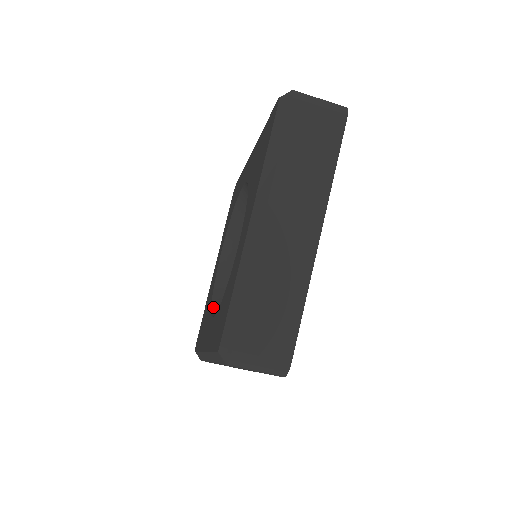
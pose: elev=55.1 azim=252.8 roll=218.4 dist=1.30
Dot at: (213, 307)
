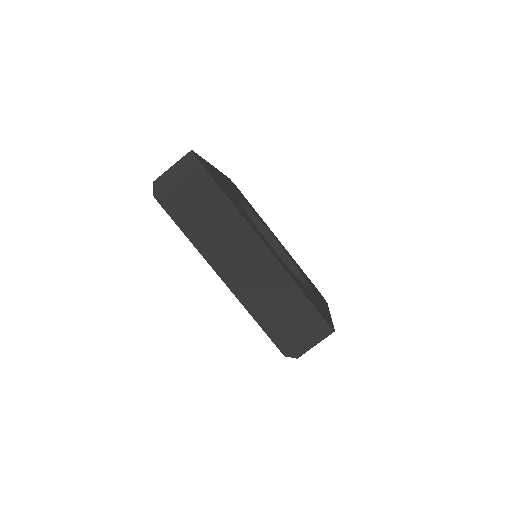
Dot at: occluded
